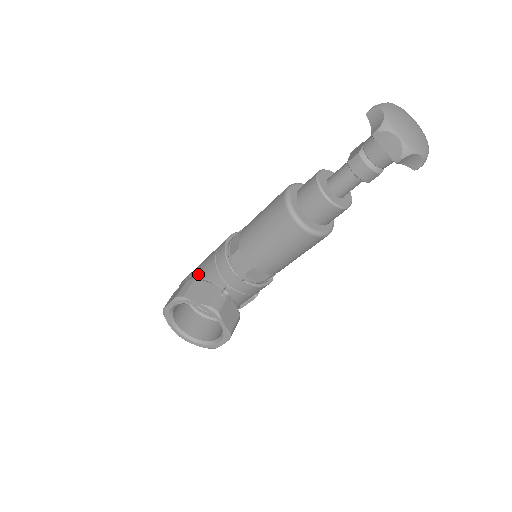
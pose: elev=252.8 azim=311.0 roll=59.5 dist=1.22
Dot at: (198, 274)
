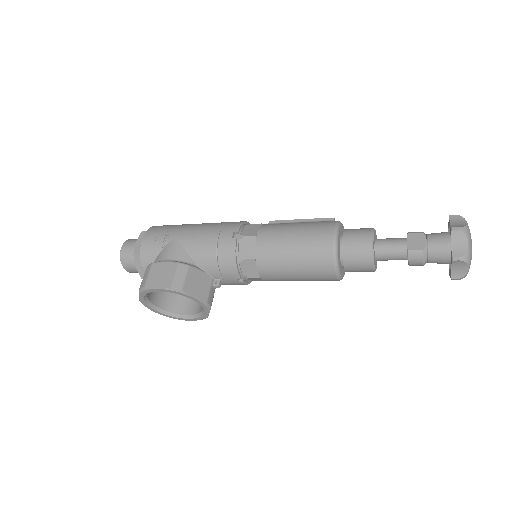
Dot at: (185, 253)
